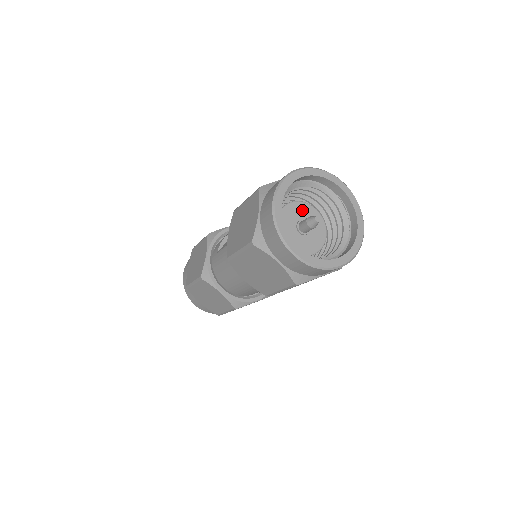
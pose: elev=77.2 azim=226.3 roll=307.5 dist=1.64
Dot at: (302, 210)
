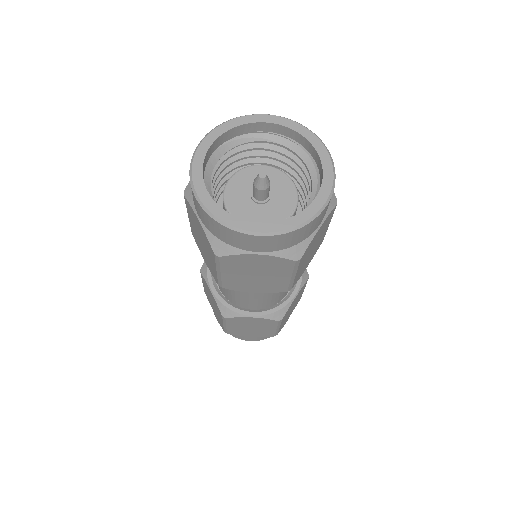
Dot at: (246, 178)
